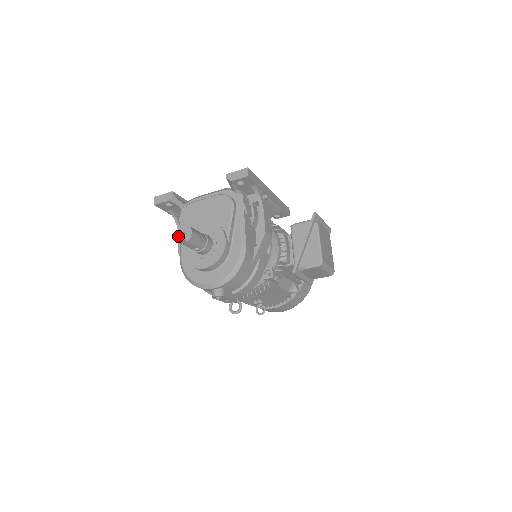
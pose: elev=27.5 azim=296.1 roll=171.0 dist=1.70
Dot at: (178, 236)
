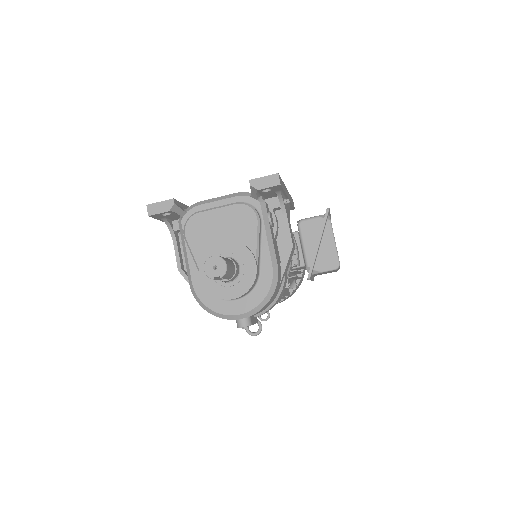
Dot at: (208, 270)
